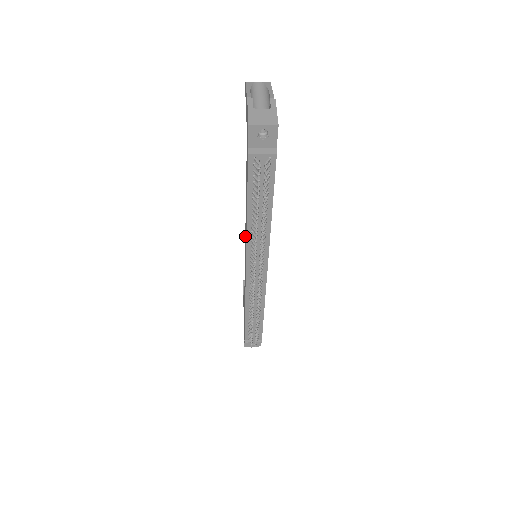
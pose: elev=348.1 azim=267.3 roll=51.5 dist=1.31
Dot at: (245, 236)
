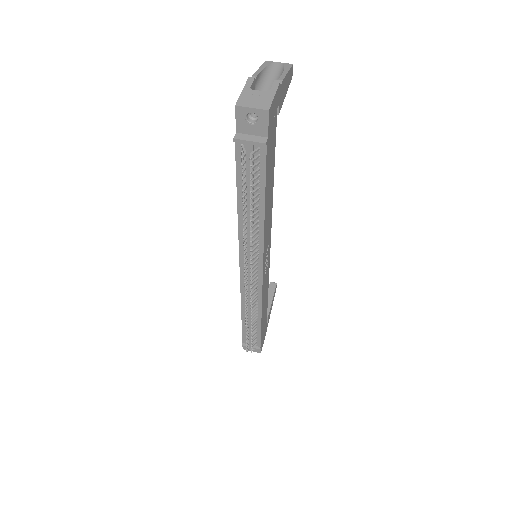
Dot at: occluded
